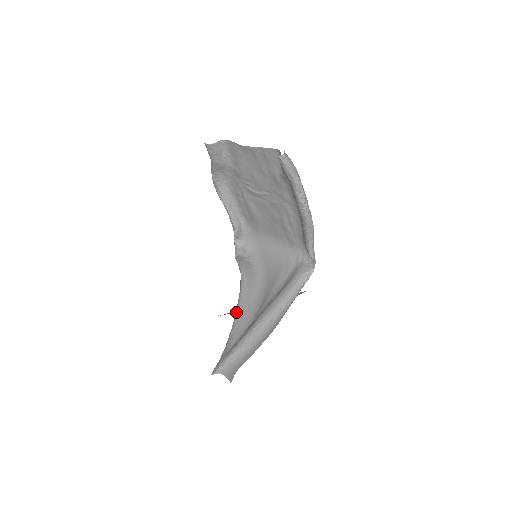
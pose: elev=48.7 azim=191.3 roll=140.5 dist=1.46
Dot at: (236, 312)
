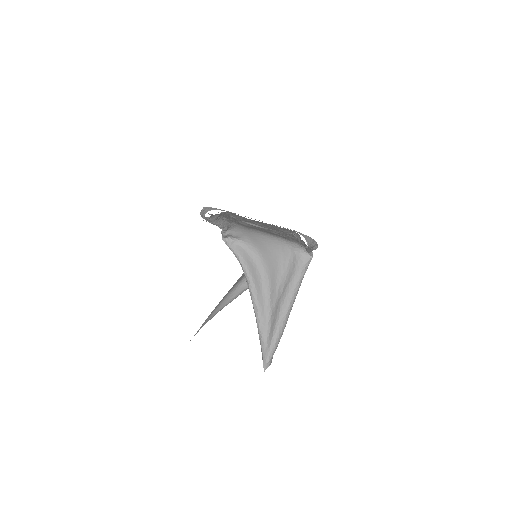
Dot at: (254, 305)
